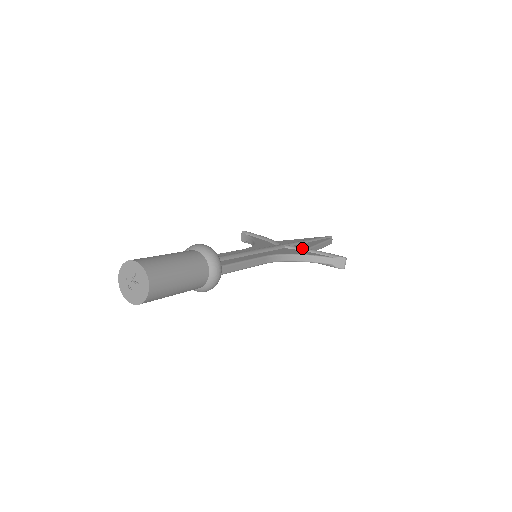
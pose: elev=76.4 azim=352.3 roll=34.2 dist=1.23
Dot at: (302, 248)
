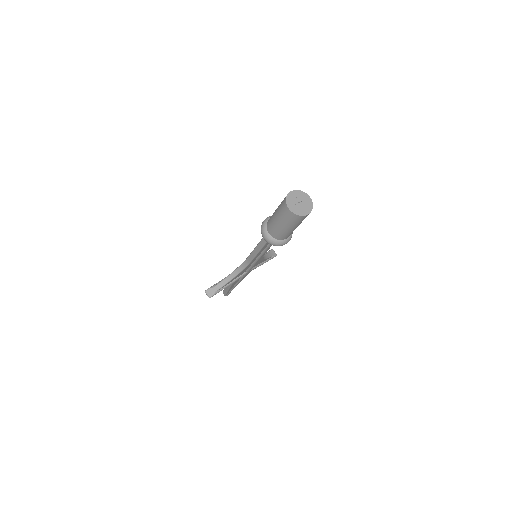
Dot at: occluded
